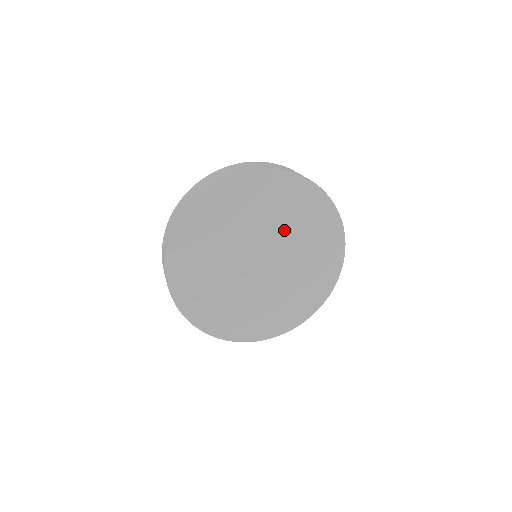
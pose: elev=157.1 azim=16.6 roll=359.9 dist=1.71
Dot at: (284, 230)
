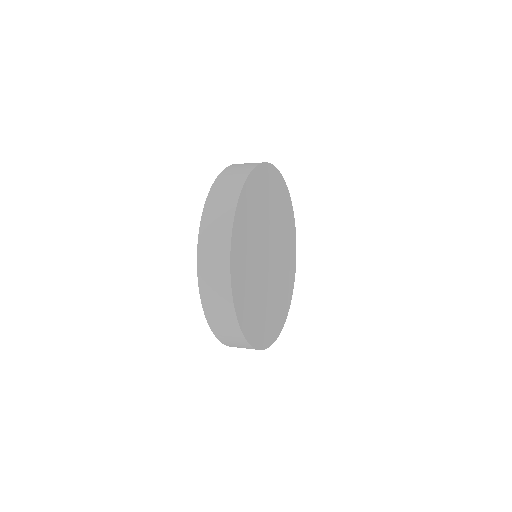
Dot at: (280, 236)
